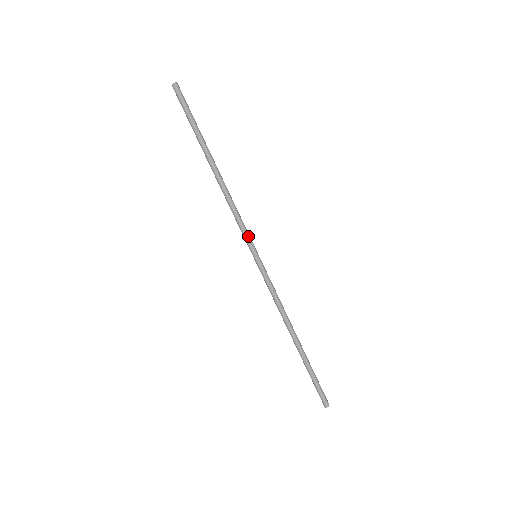
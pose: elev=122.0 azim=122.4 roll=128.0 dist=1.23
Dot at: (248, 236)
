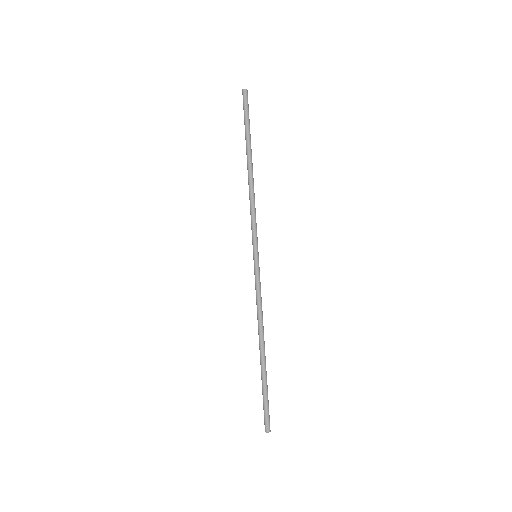
Dot at: (256, 235)
